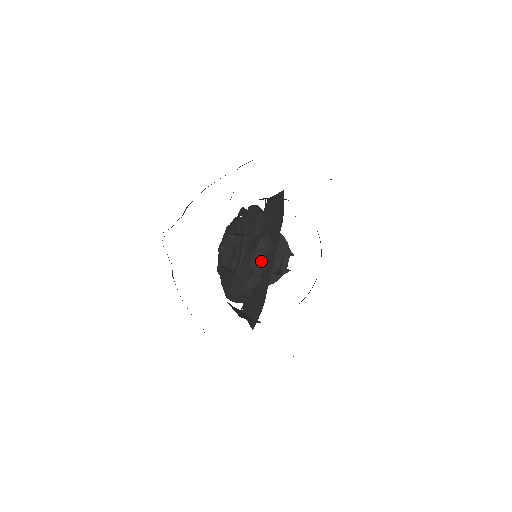
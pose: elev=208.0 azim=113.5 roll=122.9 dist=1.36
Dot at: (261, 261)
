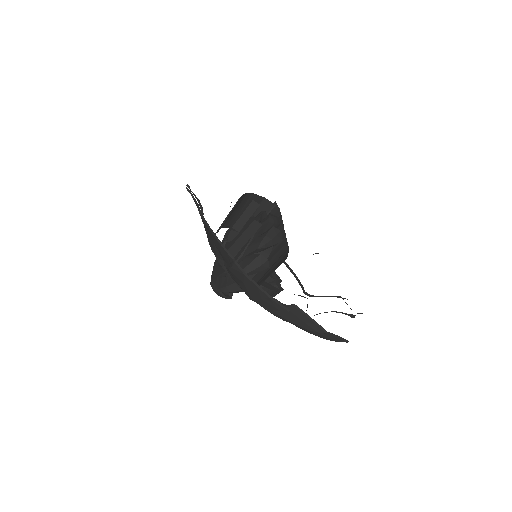
Dot at: (275, 222)
